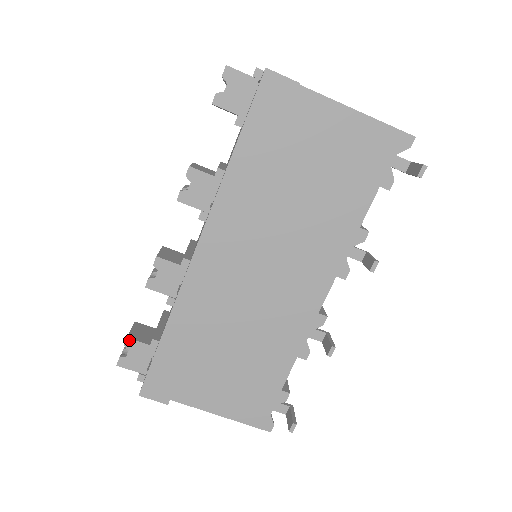
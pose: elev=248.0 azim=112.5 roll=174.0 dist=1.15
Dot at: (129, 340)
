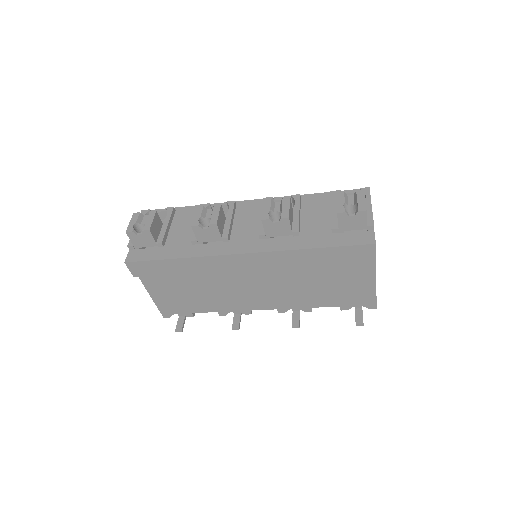
Dot at: (149, 232)
